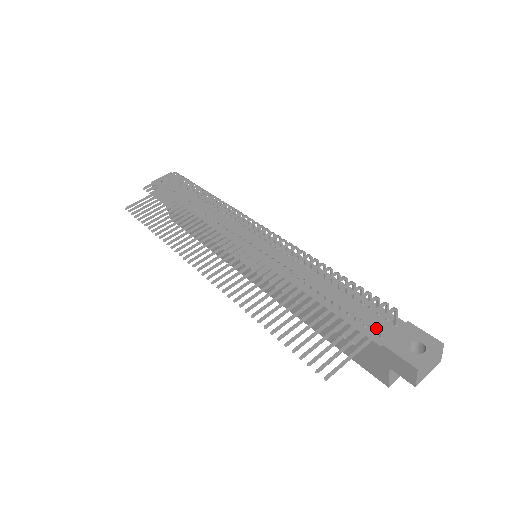
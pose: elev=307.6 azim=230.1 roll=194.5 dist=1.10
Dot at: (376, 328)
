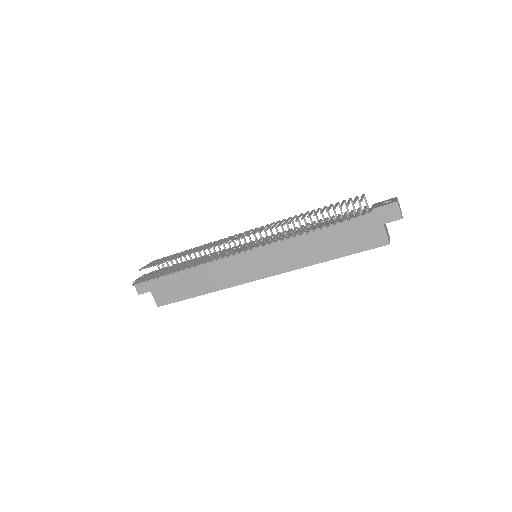
Dot at: (361, 213)
